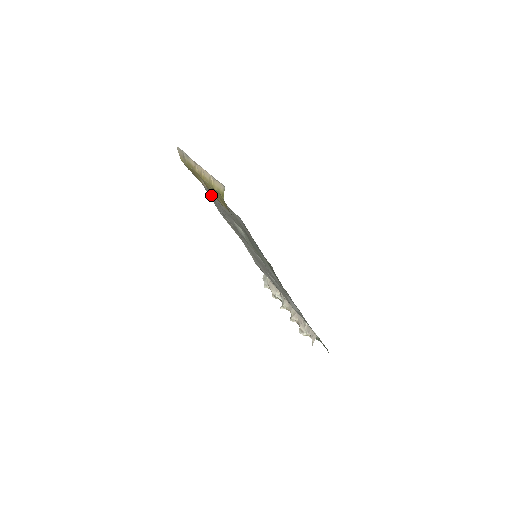
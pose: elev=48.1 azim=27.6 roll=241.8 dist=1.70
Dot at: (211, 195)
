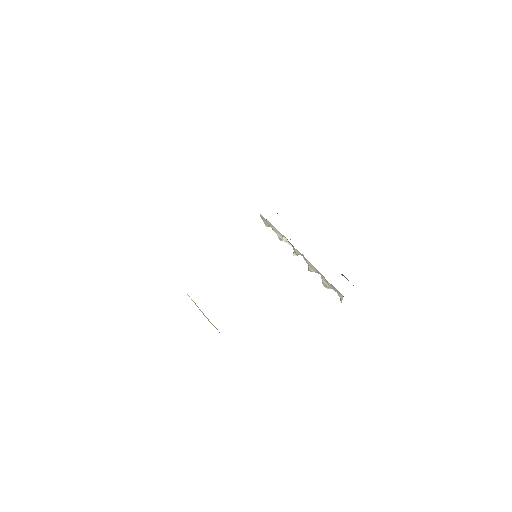
Dot at: occluded
